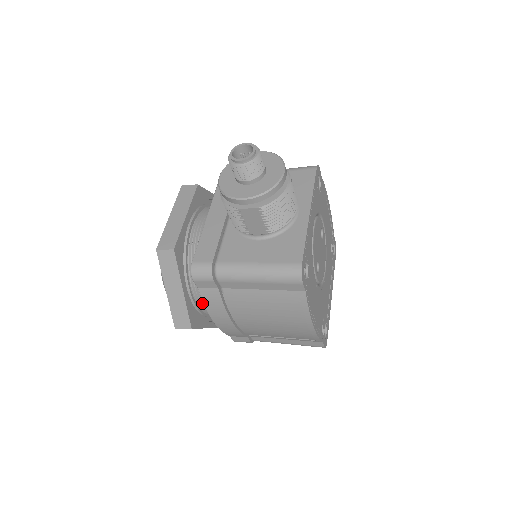
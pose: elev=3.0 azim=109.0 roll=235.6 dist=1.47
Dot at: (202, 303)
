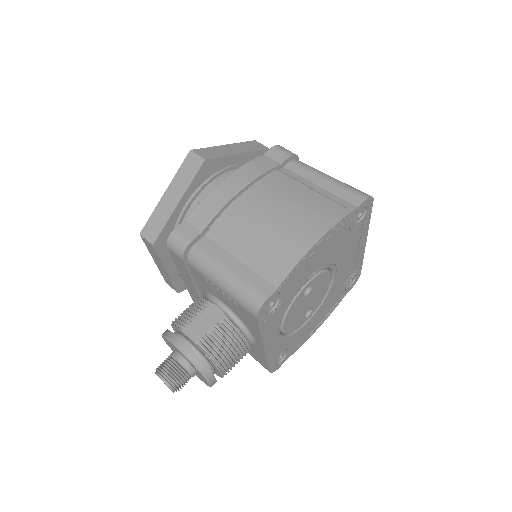
Dot at: occluded
